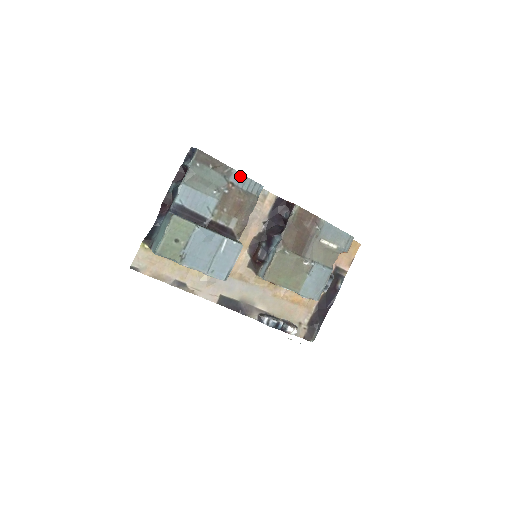
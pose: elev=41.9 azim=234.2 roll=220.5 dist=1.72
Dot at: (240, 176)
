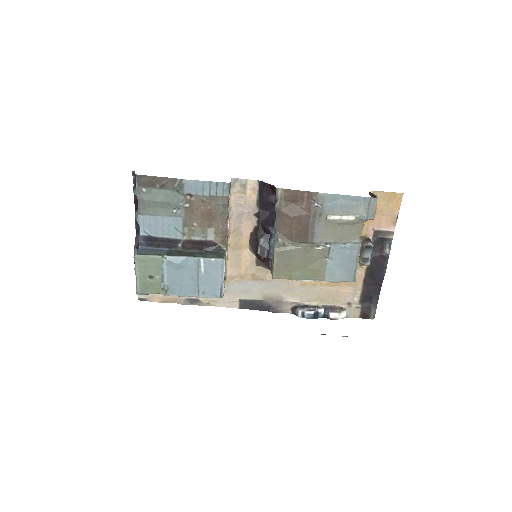
Dot at: (194, 183)
